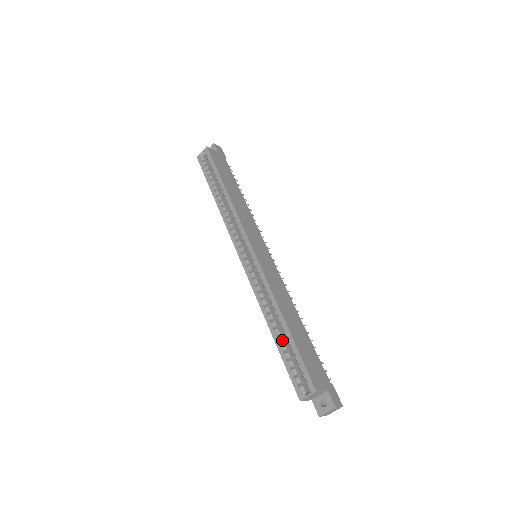
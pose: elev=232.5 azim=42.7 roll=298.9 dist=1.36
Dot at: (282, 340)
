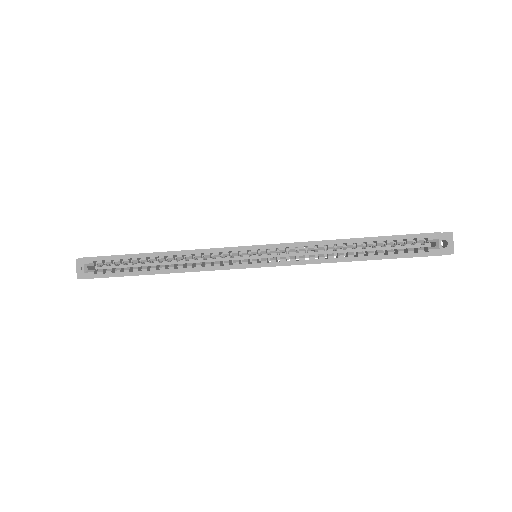
Dot at: (372, 251)
